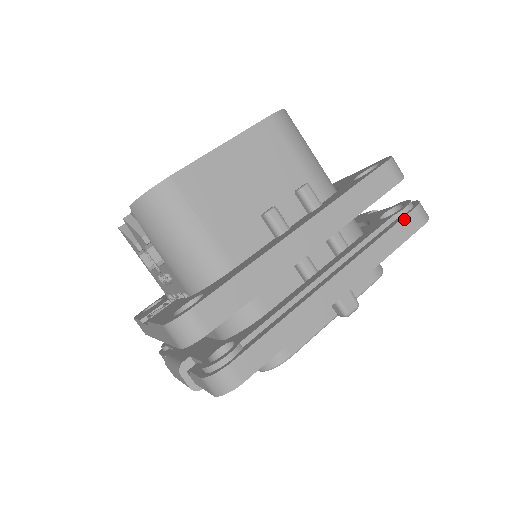
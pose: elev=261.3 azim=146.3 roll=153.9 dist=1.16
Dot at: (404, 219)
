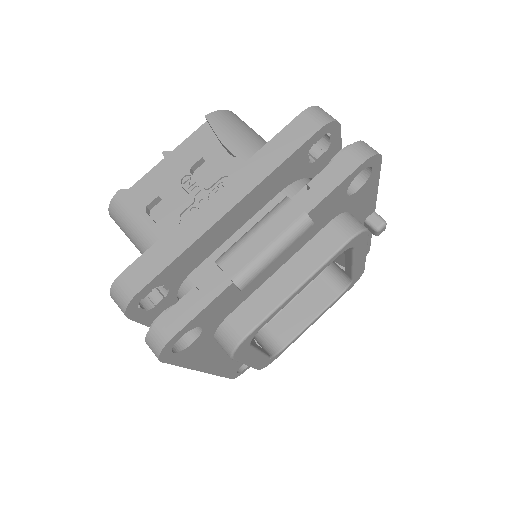
Dot at: occluded
